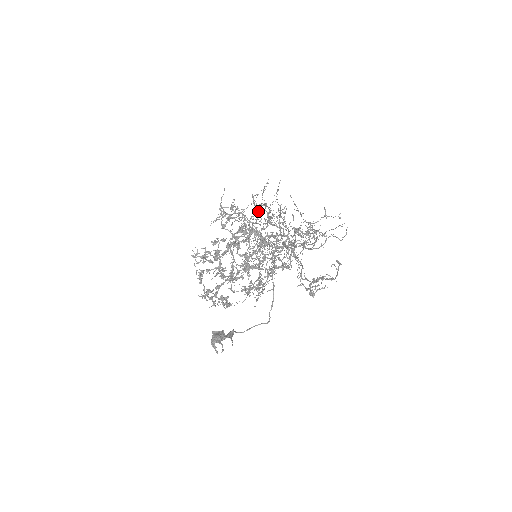
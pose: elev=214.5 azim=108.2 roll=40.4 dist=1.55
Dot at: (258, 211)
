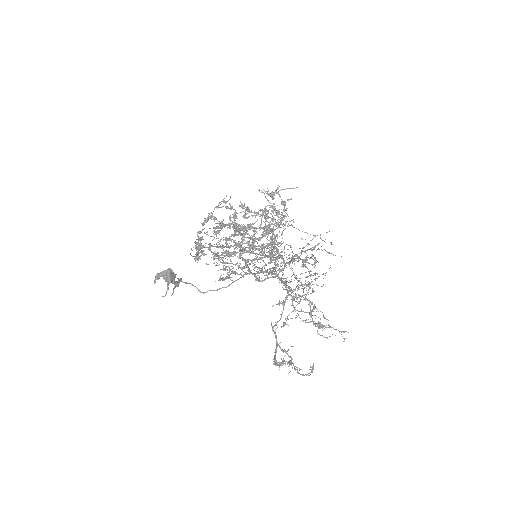
Dot at: (290, 221)
